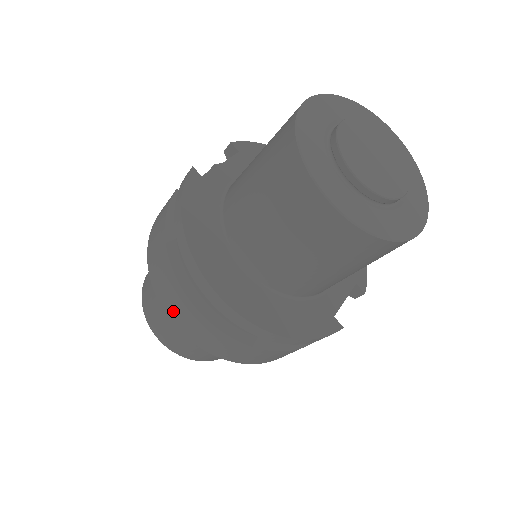
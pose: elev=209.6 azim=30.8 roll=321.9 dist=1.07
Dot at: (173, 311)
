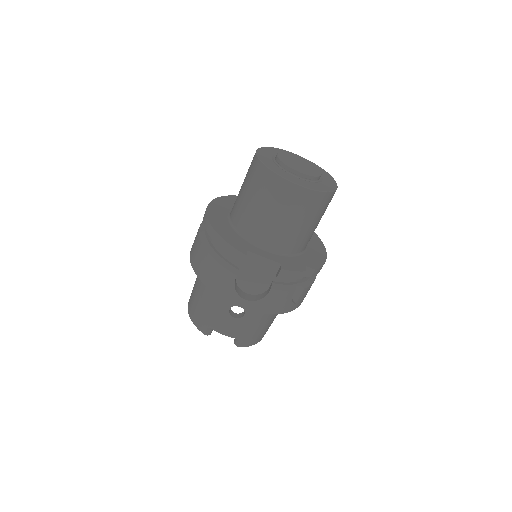
Dot at: occluded
